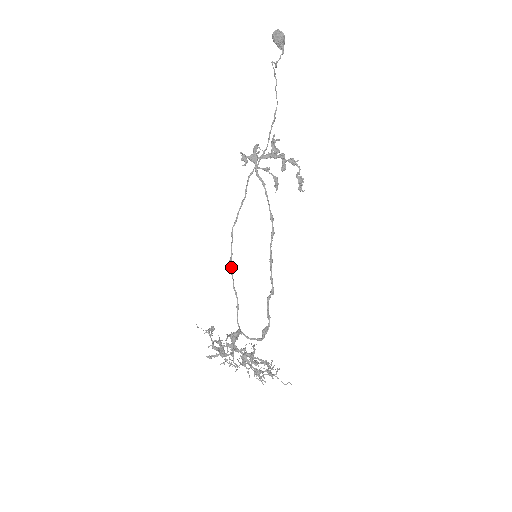
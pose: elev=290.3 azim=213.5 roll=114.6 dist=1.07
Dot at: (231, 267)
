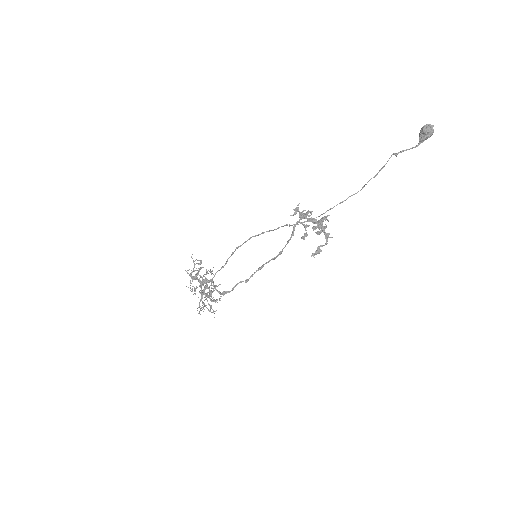
Dot at: (235, 250)
